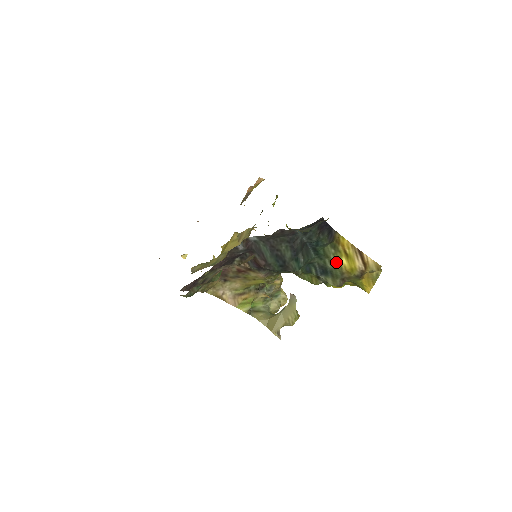
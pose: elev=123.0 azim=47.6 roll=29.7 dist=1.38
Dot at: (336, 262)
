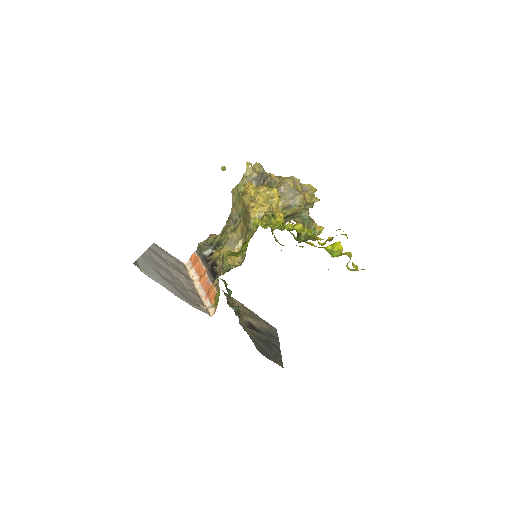
Dot at: occluded
